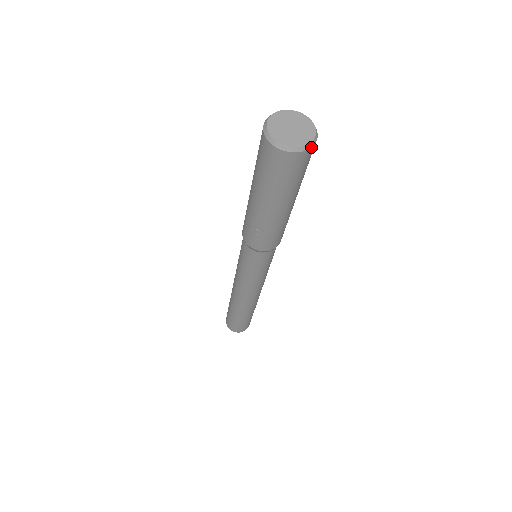
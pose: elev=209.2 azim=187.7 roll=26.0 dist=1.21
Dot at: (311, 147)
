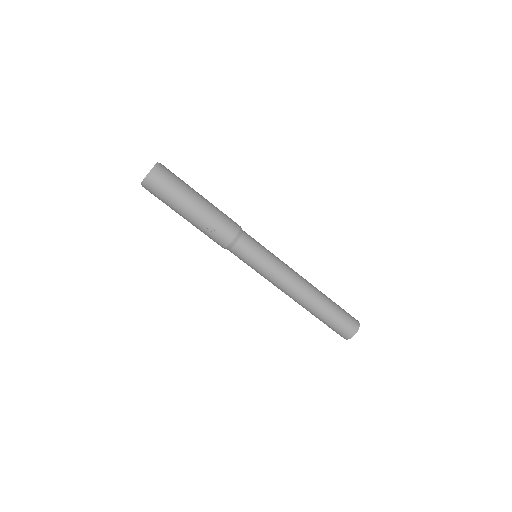
Dot at: (158, 165)
